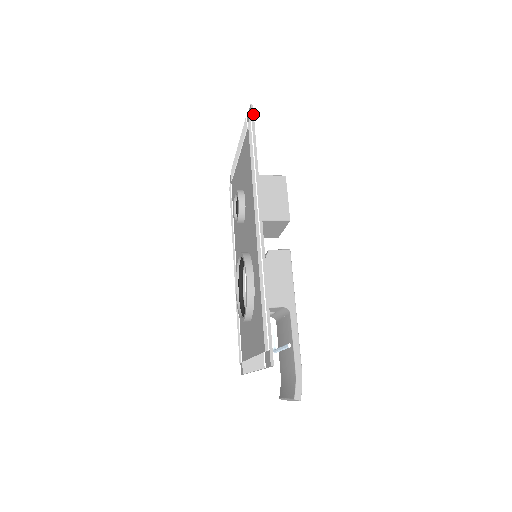
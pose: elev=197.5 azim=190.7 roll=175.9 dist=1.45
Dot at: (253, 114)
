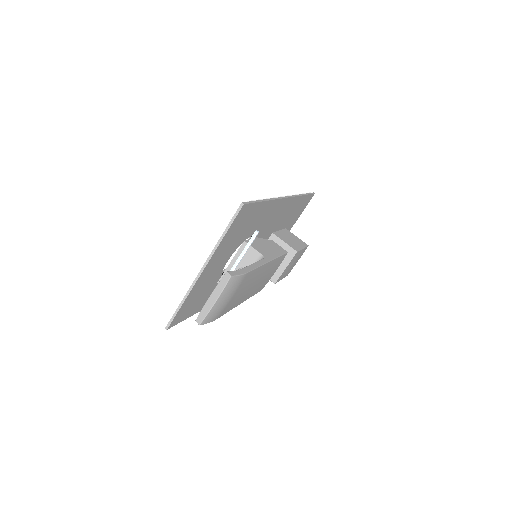
Dot at: (313, 193)
